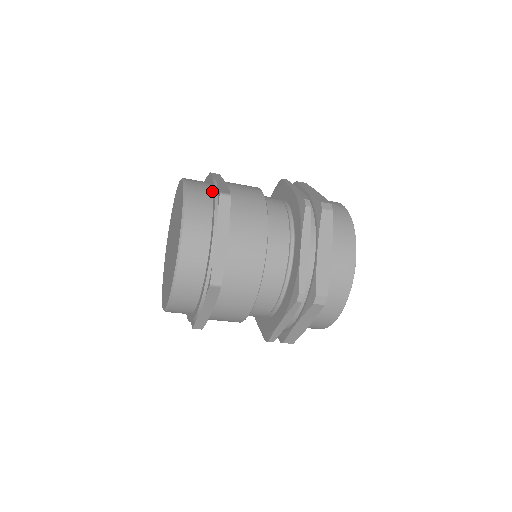
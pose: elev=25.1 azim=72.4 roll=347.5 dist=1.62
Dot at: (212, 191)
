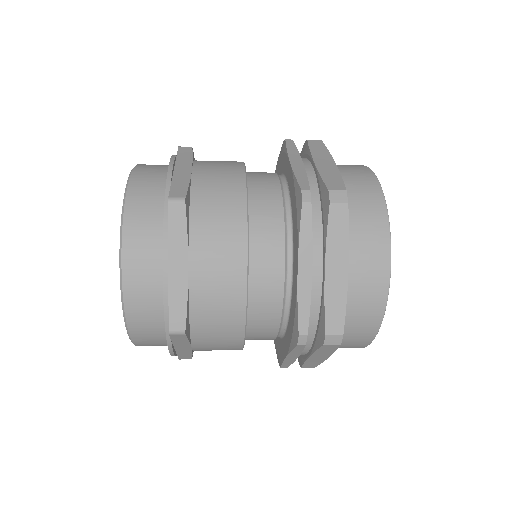
Dot at: occluded
